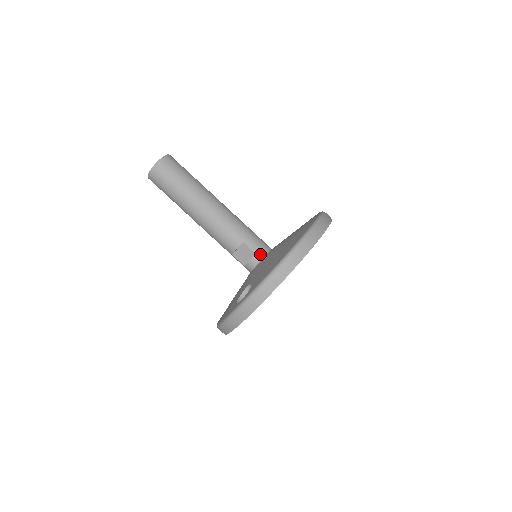
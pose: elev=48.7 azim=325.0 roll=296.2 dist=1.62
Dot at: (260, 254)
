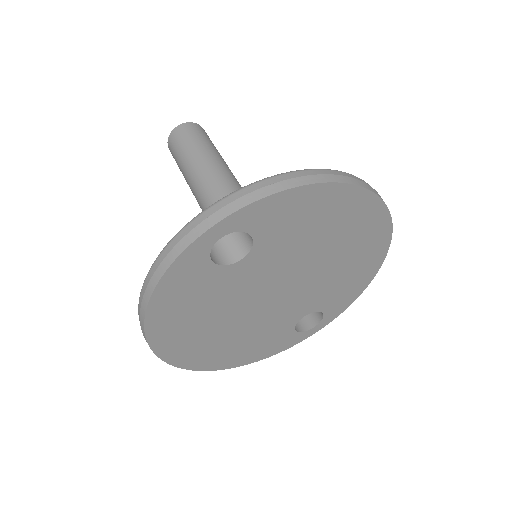
Dot at: occluded
